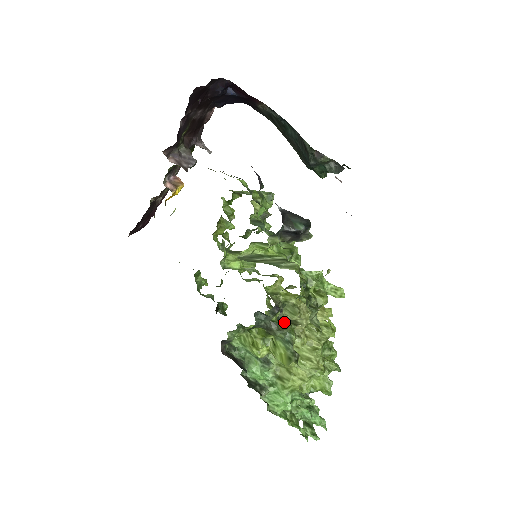
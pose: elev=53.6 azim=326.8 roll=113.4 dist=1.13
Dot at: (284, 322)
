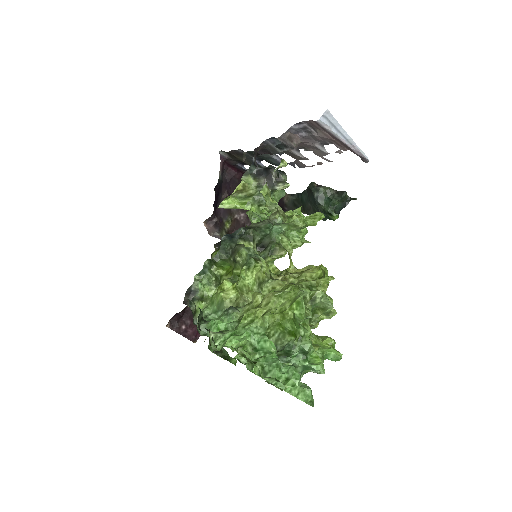
Dot at: occluded
